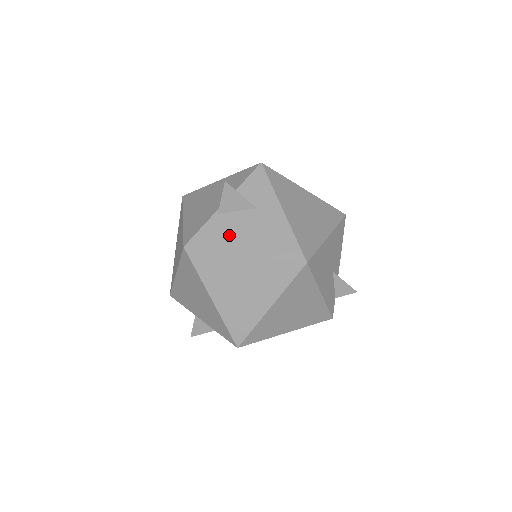
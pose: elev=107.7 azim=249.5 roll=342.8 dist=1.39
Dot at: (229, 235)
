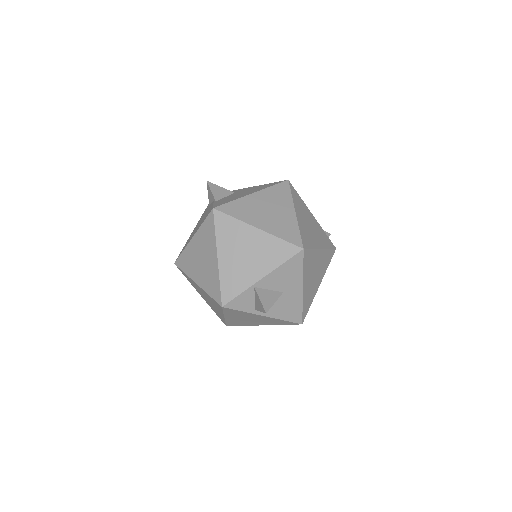
Dot at: (234, 197)
